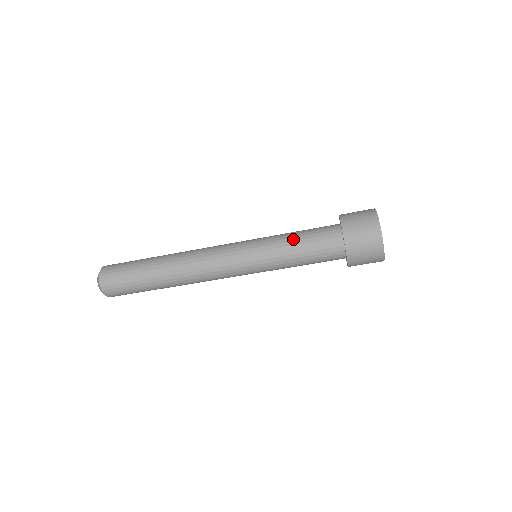
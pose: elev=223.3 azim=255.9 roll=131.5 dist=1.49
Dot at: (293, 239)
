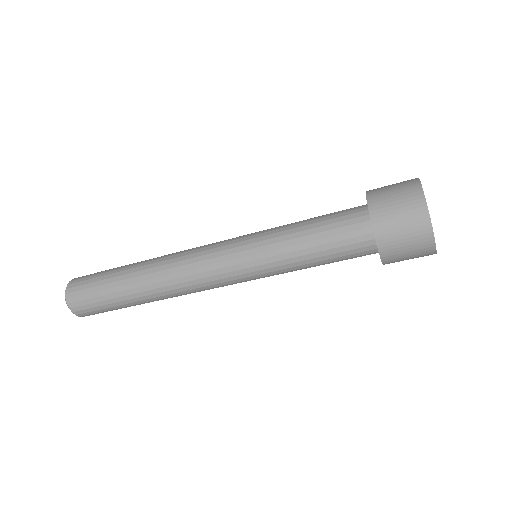
Dot at: (308, 257)
